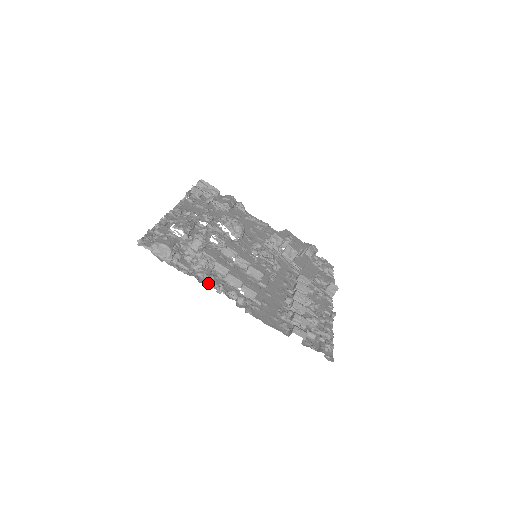
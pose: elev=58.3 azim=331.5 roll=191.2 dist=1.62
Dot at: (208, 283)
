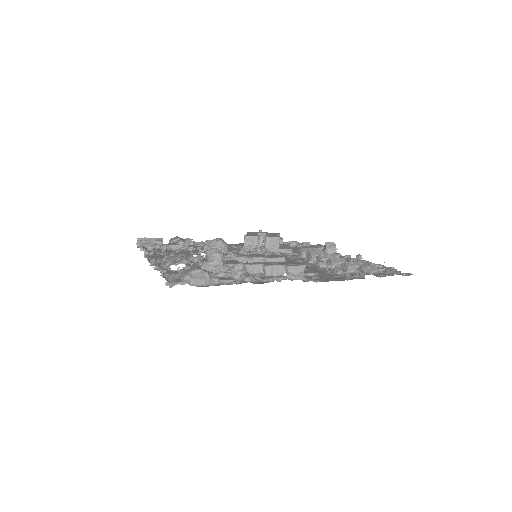
Dot at: (261, 282)
